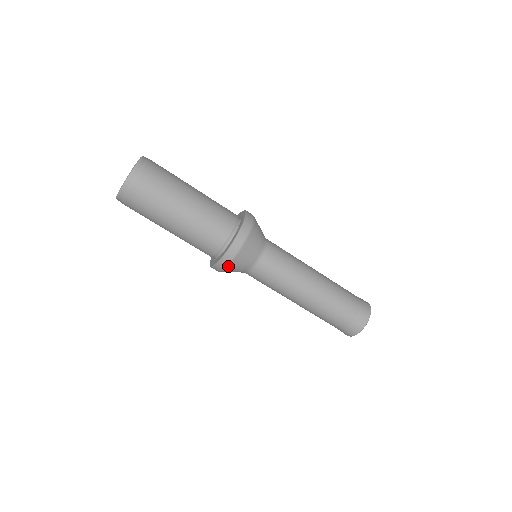
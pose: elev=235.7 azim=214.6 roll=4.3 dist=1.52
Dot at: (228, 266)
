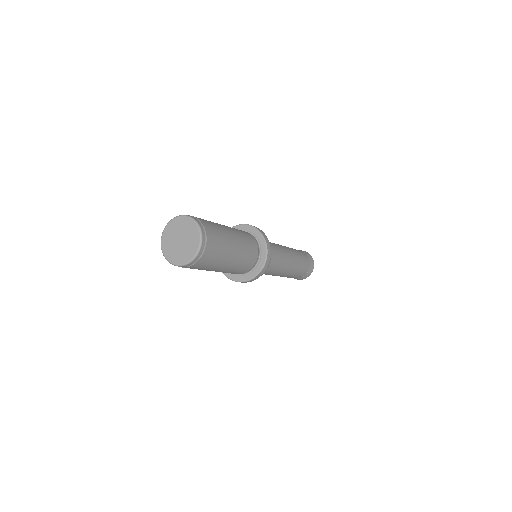
Dot at: occluded
